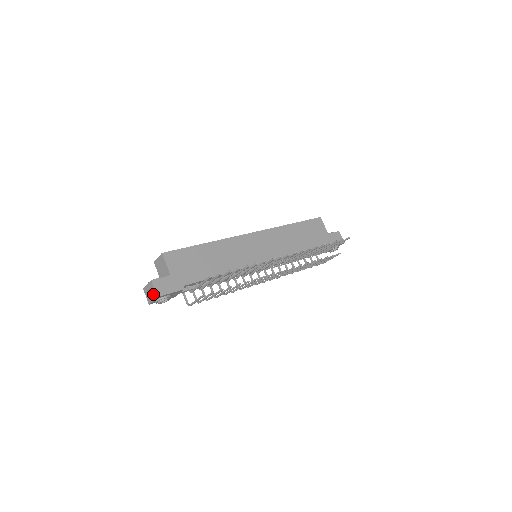
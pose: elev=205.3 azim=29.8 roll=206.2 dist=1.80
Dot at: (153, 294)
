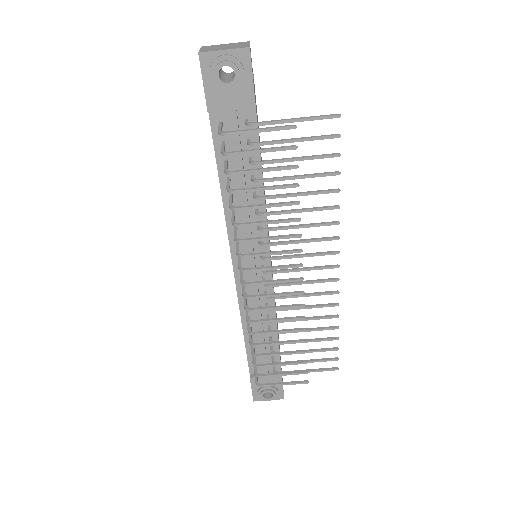
Dot at: (237, 46)
